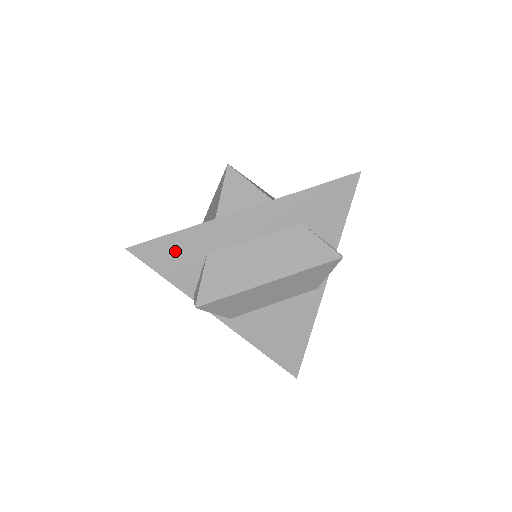
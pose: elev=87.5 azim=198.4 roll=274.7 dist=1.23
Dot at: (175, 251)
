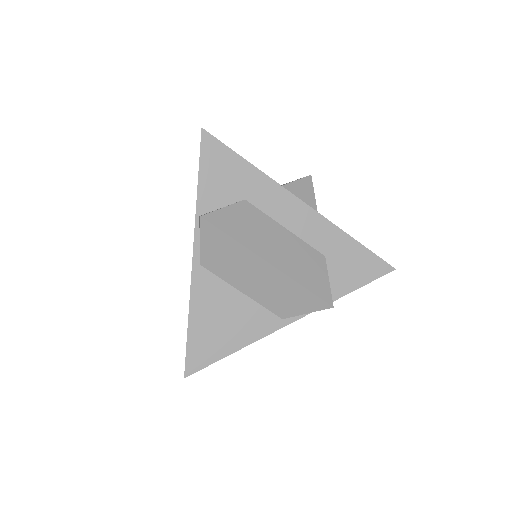
Dot at: (229, 171)
